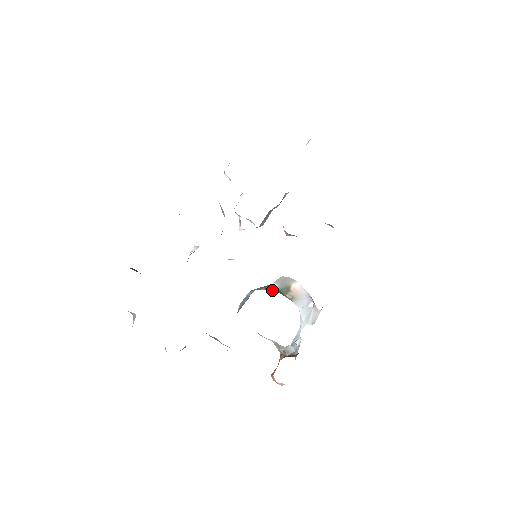
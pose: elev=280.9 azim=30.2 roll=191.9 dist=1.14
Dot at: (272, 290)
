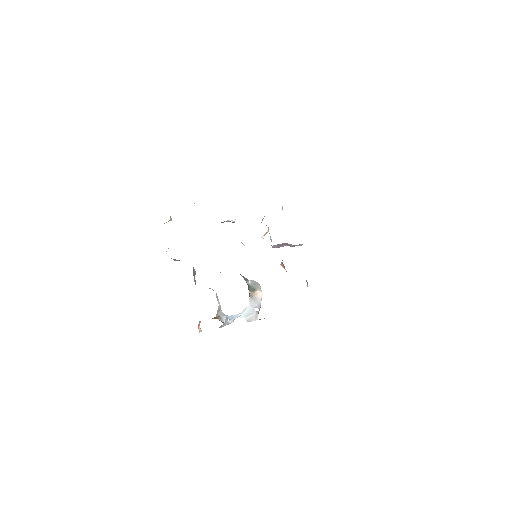
Dot at: (246, 281)
